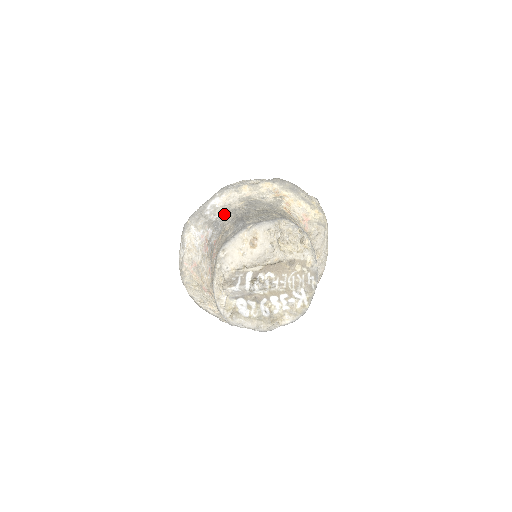
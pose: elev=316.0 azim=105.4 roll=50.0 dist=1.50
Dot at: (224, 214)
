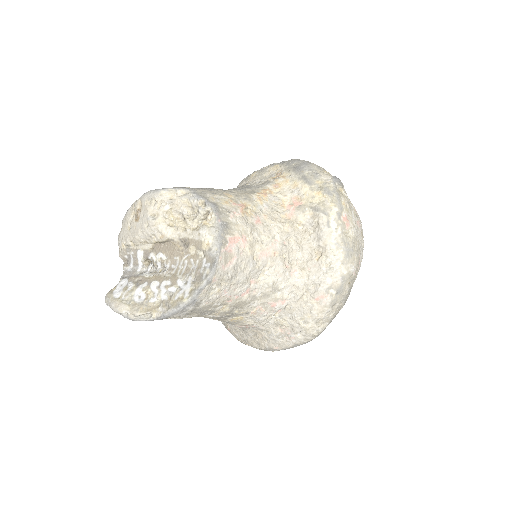
Dot at: occluded
